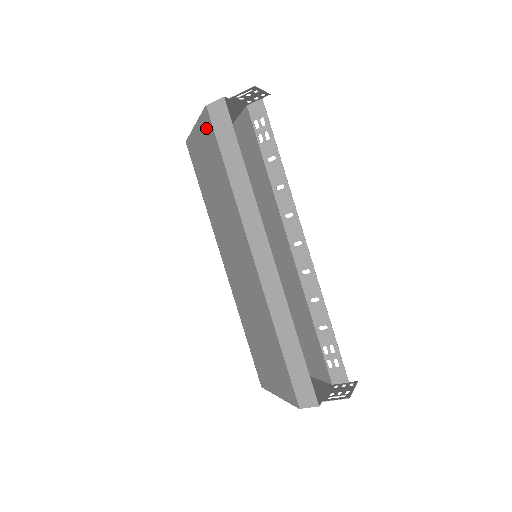
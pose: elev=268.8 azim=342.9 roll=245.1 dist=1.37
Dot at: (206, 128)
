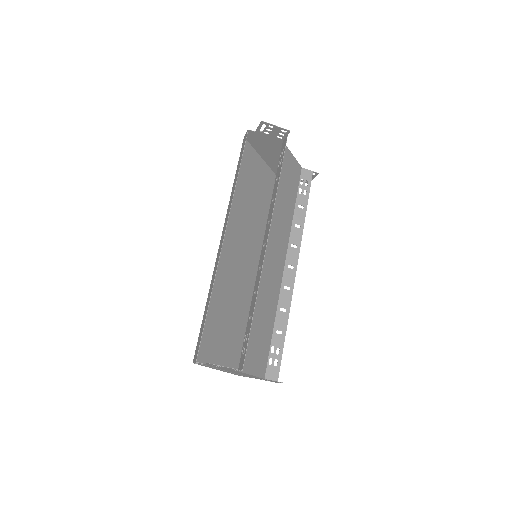
Dot at: (248, 154)
